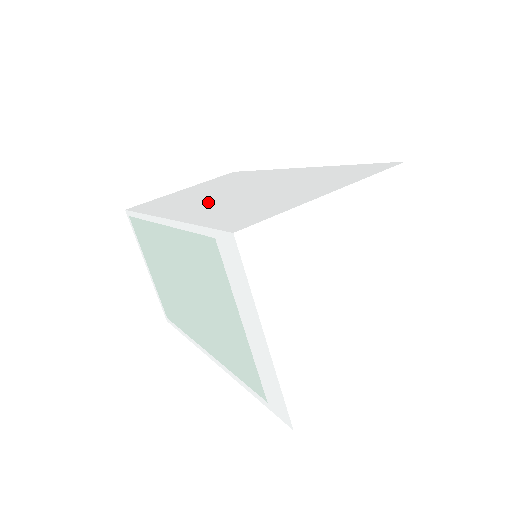
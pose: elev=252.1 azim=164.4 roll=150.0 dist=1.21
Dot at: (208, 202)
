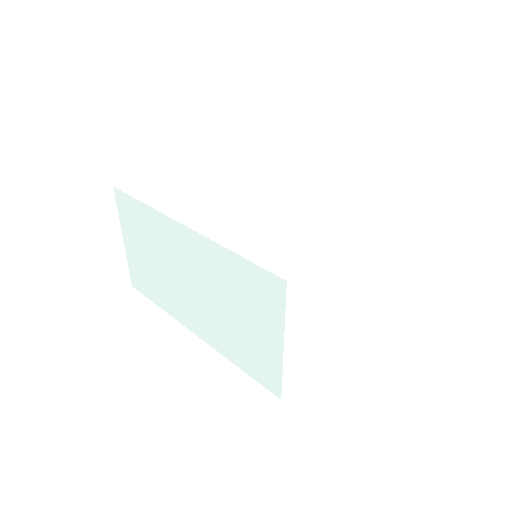
Dot at: (234, 211)
